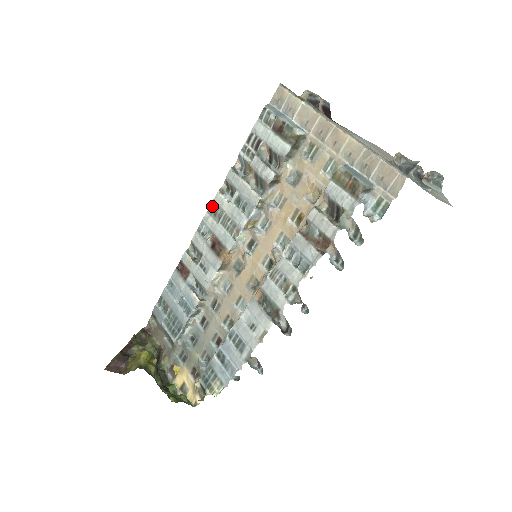
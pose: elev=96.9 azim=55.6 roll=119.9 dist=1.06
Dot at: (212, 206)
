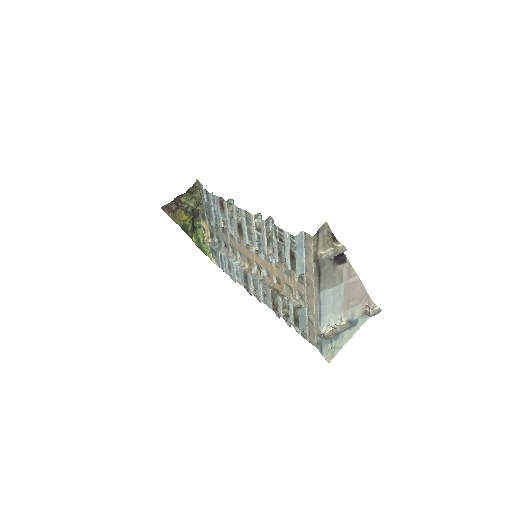
Dot at: (248, 213)
